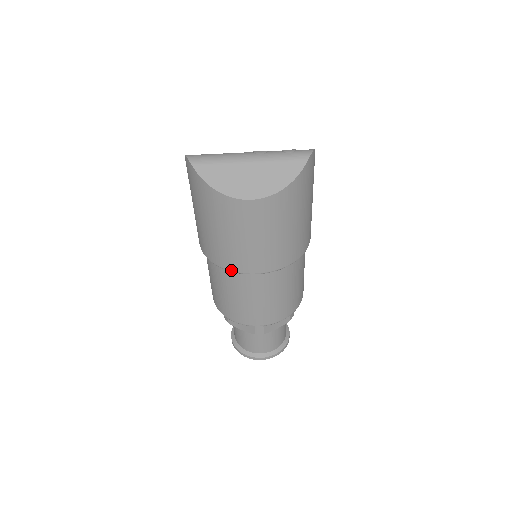
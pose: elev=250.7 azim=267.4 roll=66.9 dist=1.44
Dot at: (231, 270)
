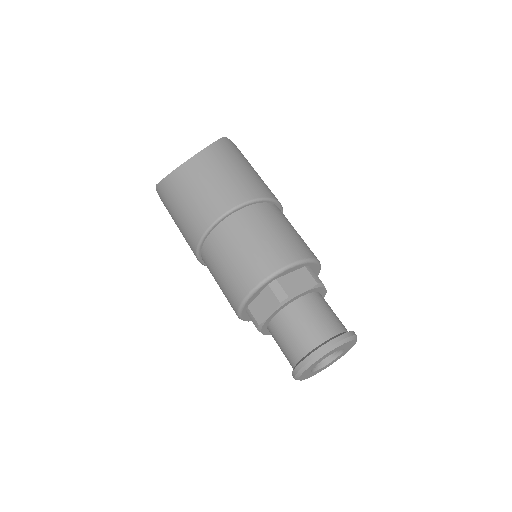
Dot at: (207, 227)
